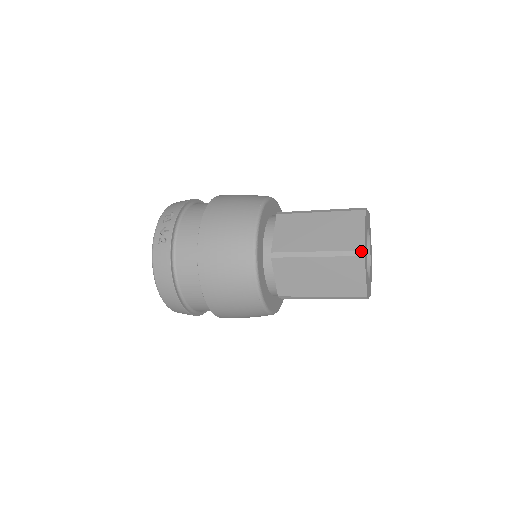
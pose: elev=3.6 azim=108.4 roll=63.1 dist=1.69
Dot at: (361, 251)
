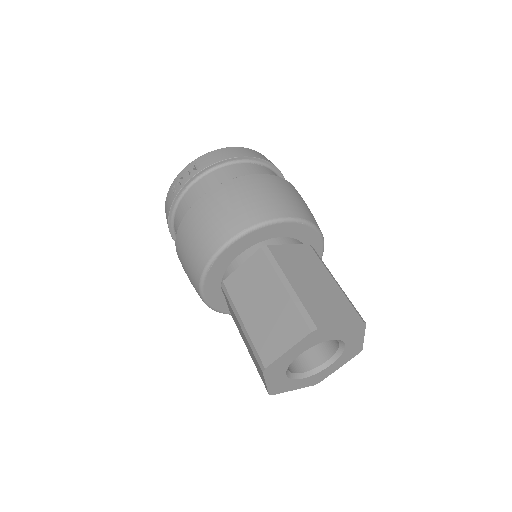
Dot at: (263, 366)
